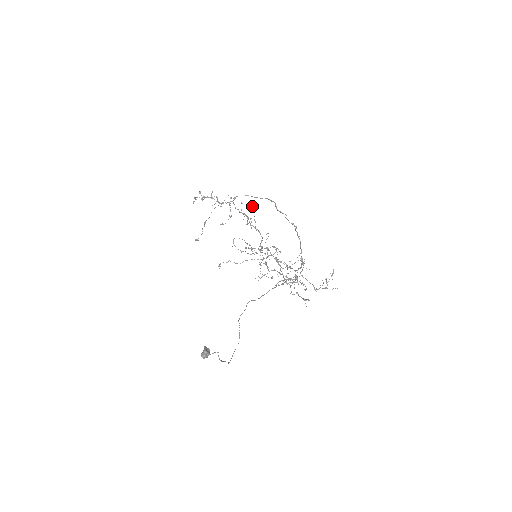
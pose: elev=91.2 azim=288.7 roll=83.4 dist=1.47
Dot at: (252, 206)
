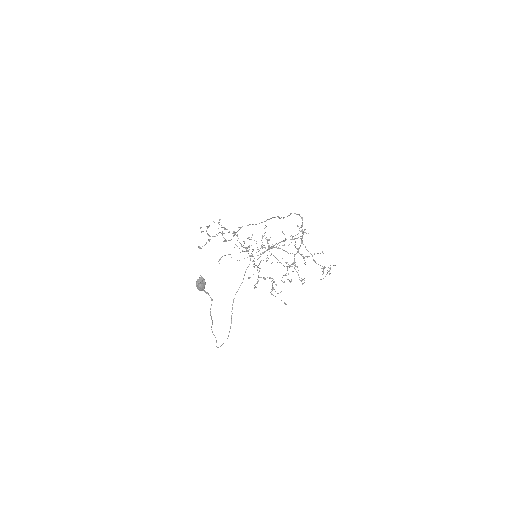
Dot at: occluded
